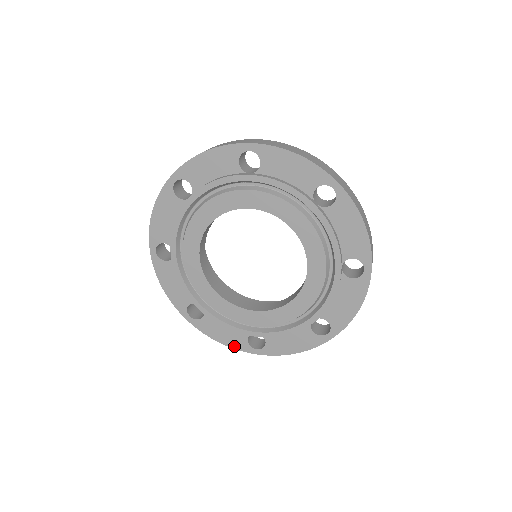
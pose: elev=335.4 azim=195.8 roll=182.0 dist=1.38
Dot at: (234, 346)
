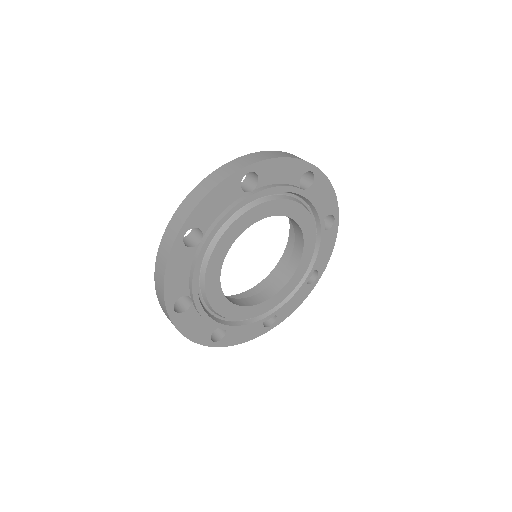
Dot at: (253, 337)
